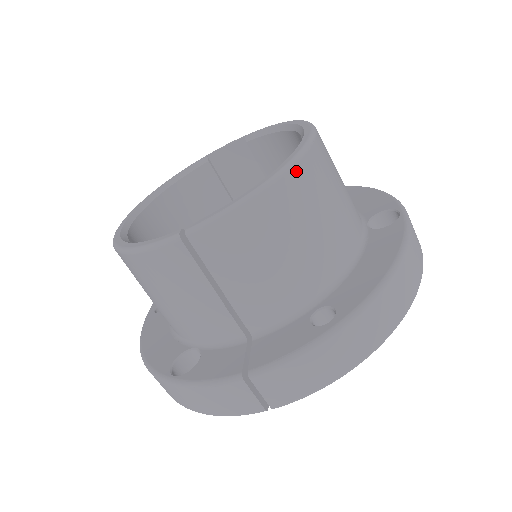
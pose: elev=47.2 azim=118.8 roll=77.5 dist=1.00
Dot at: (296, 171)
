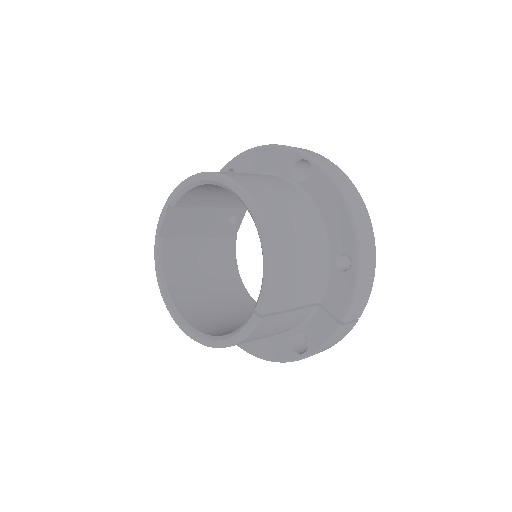
Dot at: (269, 226)
